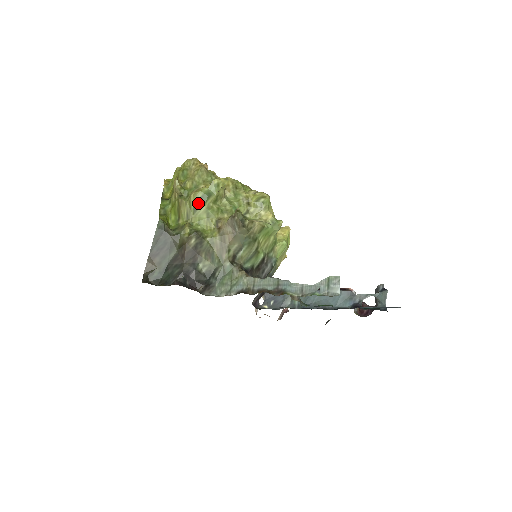
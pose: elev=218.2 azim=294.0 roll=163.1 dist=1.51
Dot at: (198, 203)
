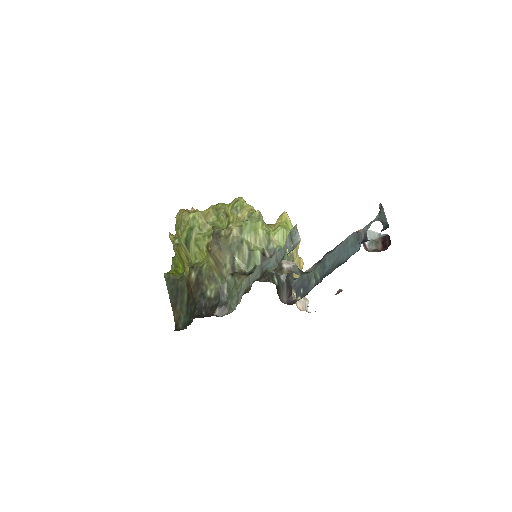
Dot at: (187, 242)
